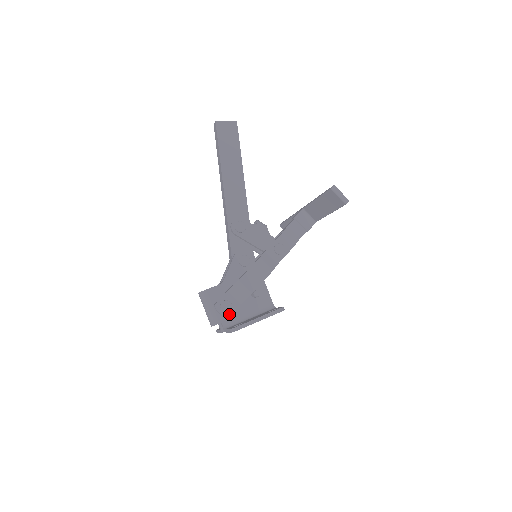
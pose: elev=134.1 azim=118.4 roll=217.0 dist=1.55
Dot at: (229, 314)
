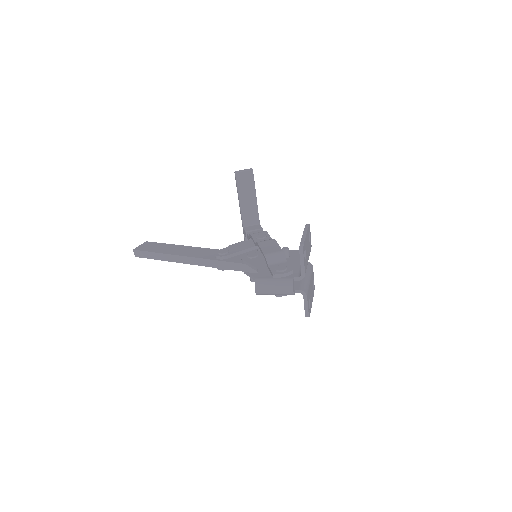
Dot at: (289, 269)
